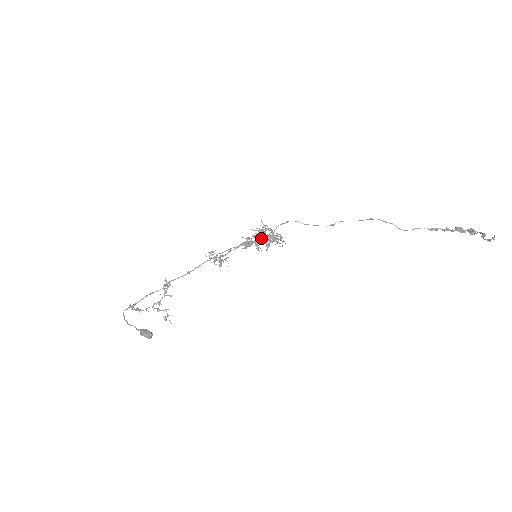
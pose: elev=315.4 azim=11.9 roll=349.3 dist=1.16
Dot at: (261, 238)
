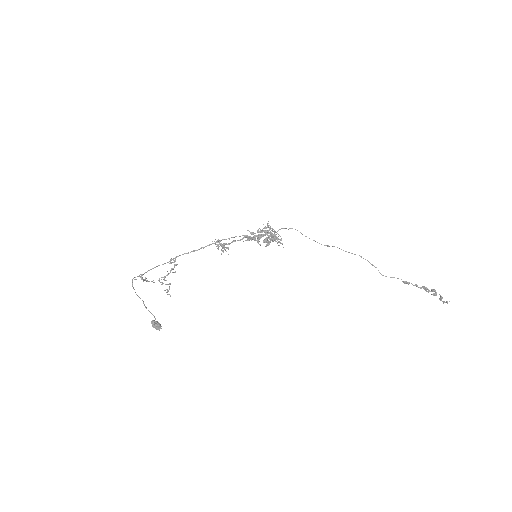
Dot at: (264, 235)
